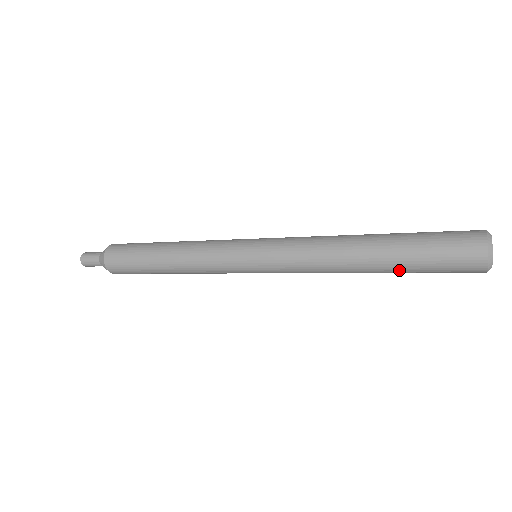
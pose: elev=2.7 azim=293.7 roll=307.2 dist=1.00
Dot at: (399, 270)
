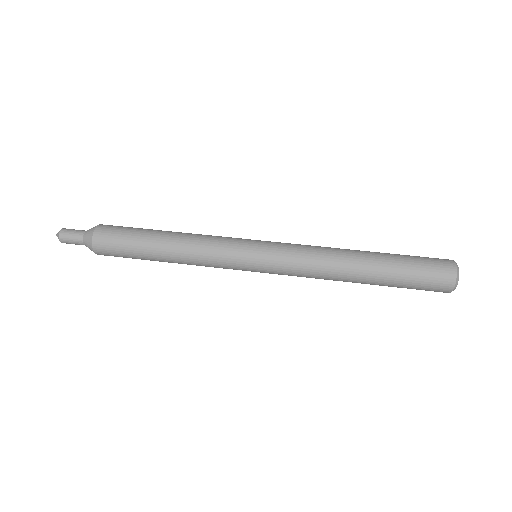
Dot at: occluded
